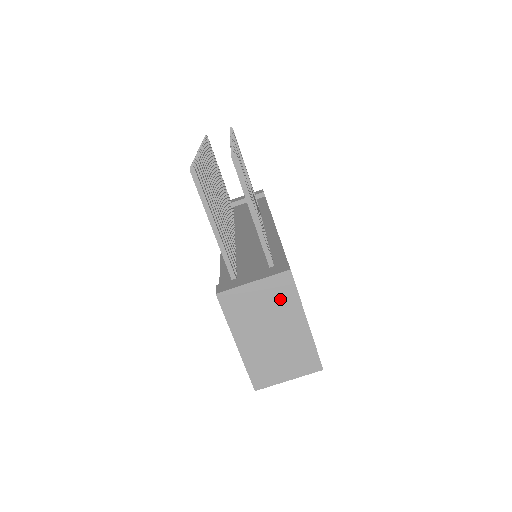
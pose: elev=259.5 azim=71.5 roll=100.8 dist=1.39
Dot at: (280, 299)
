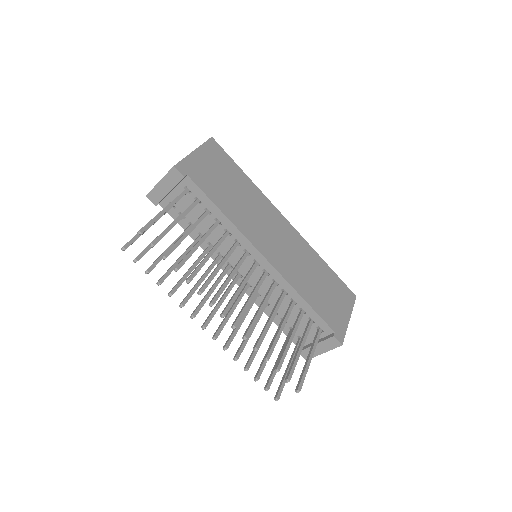
Dot at: occluded
